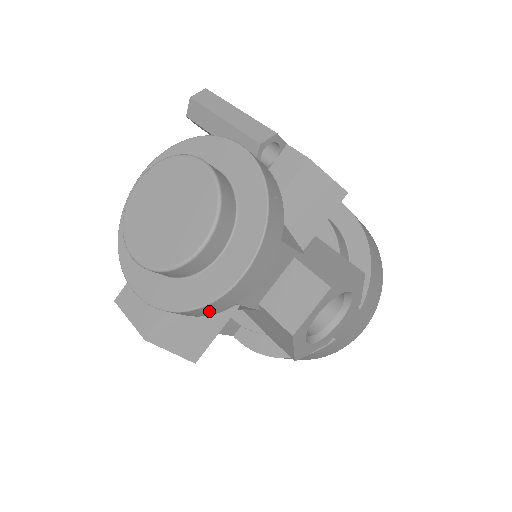
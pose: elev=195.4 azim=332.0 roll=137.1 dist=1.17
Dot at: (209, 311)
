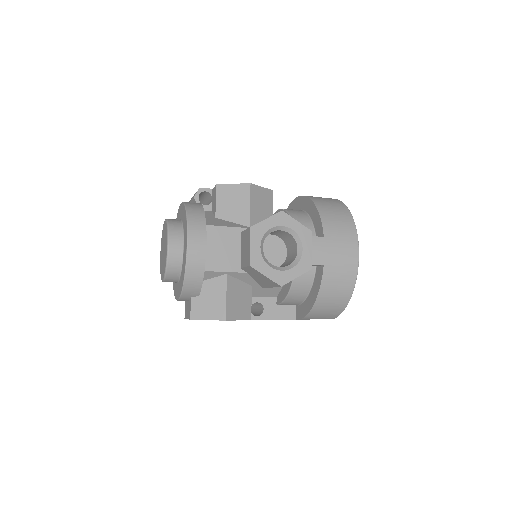
Dot at: (195, 278)
